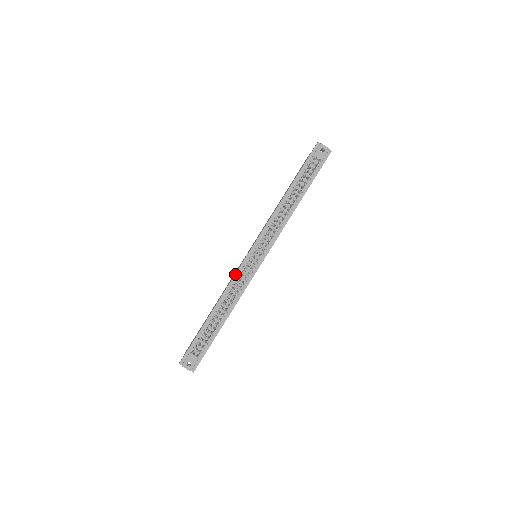
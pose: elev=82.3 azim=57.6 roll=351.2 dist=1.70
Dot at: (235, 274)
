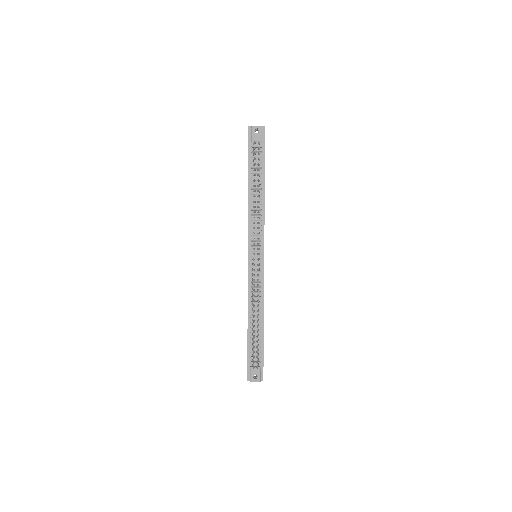
Dot at: (248, 282)
